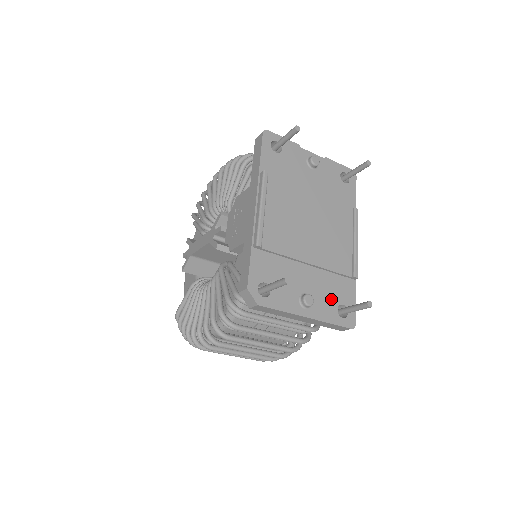
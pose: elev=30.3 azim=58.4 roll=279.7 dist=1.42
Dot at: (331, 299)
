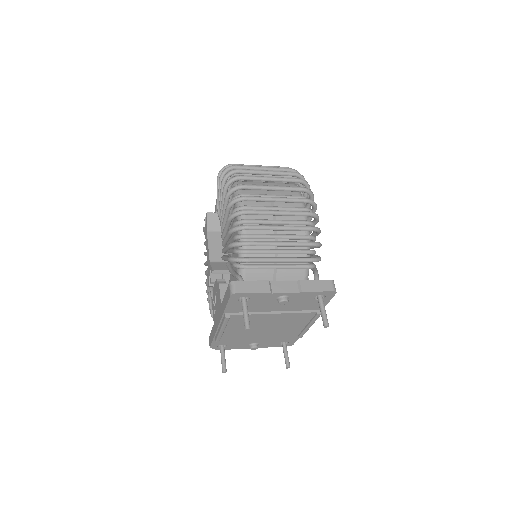
Dot at: (276, 341)
